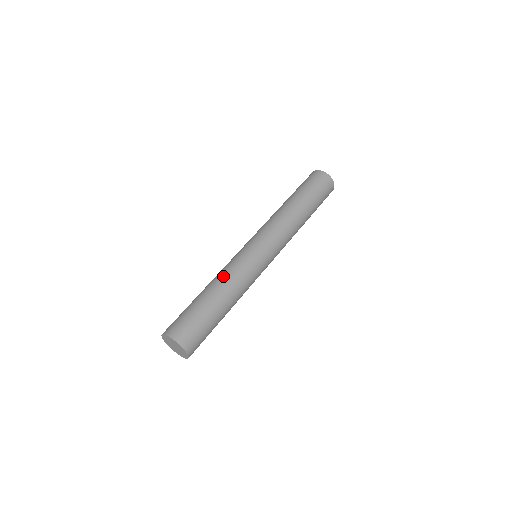
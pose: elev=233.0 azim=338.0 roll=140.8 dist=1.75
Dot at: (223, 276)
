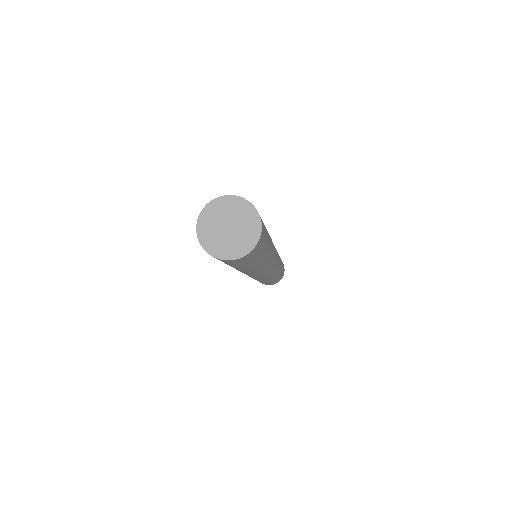
Dot at: occluded
